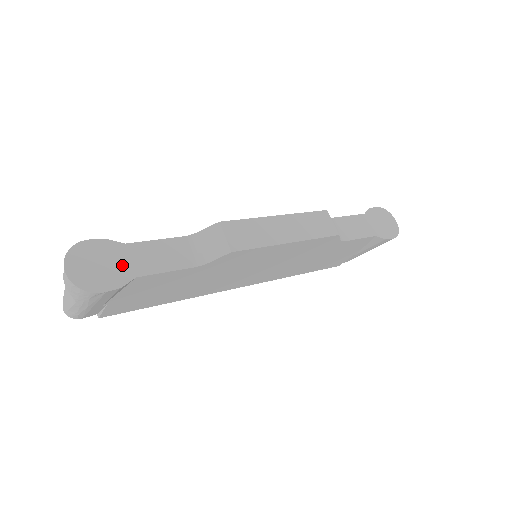
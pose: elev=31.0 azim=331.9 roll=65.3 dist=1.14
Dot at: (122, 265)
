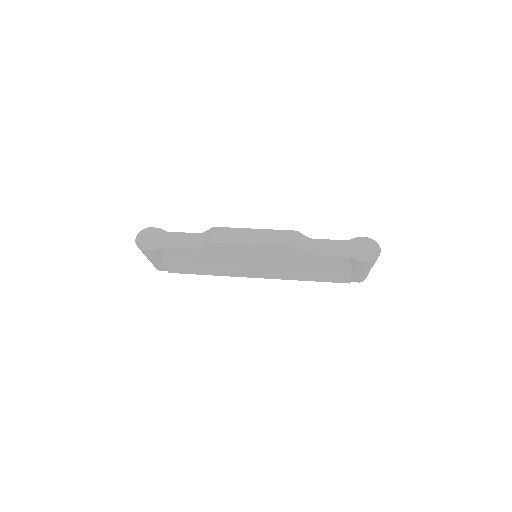
Dot at: (160, 241)
